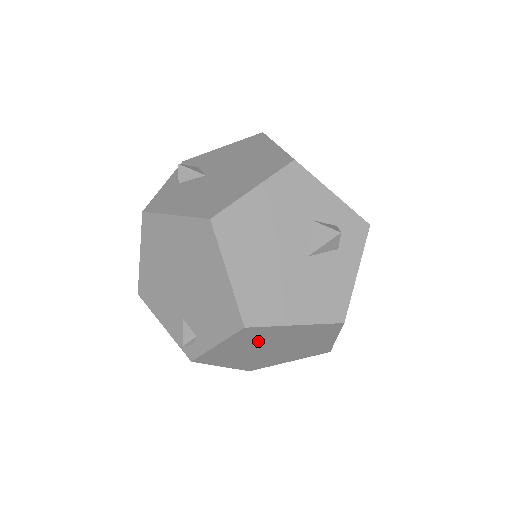
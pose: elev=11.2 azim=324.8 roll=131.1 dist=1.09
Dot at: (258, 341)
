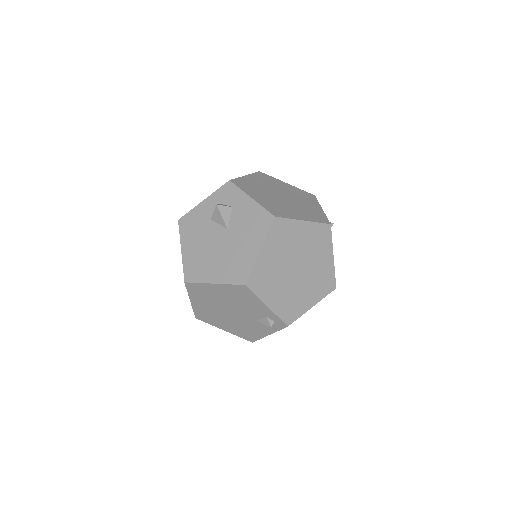
Dot at: (275, 278)
